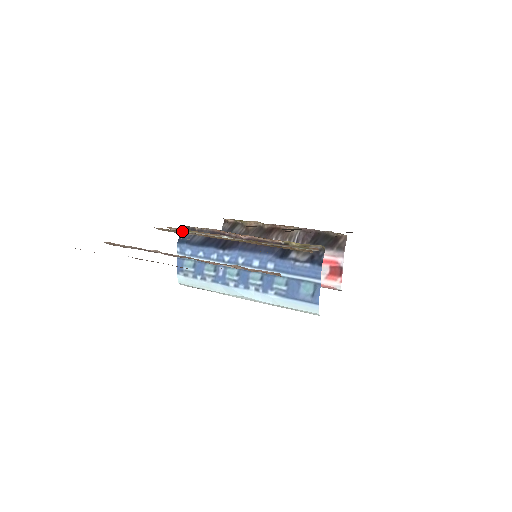
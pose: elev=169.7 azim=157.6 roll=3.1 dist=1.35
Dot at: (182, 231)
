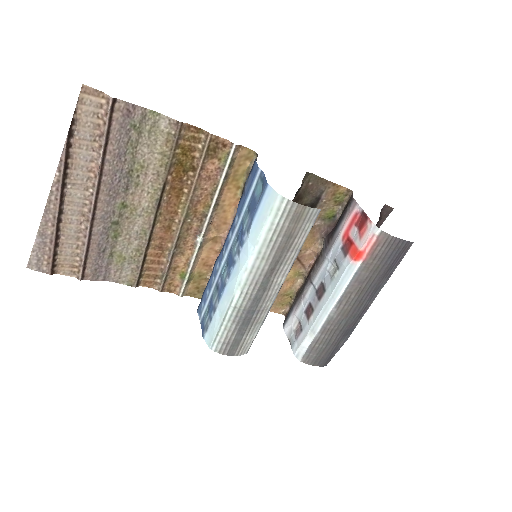
Dot at: (185, 285)
